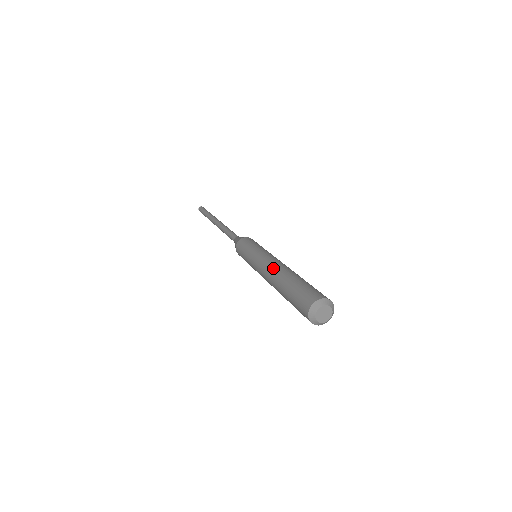
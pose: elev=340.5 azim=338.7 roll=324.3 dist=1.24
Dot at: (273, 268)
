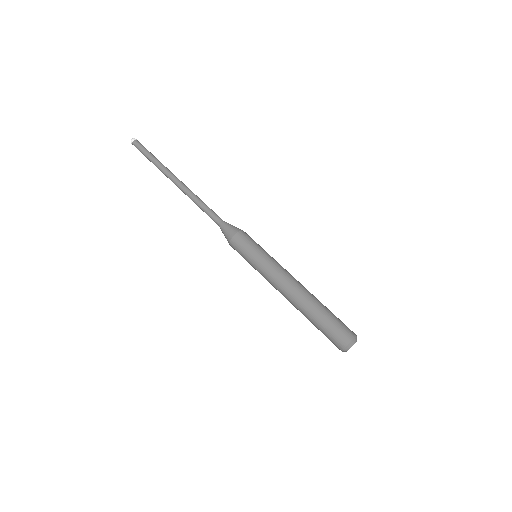
Dot at: (288, 299)
